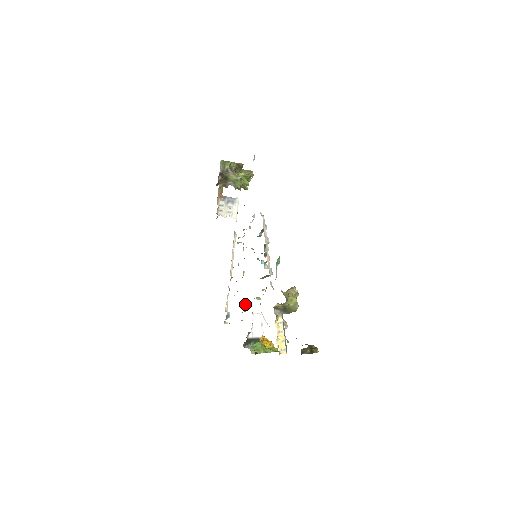
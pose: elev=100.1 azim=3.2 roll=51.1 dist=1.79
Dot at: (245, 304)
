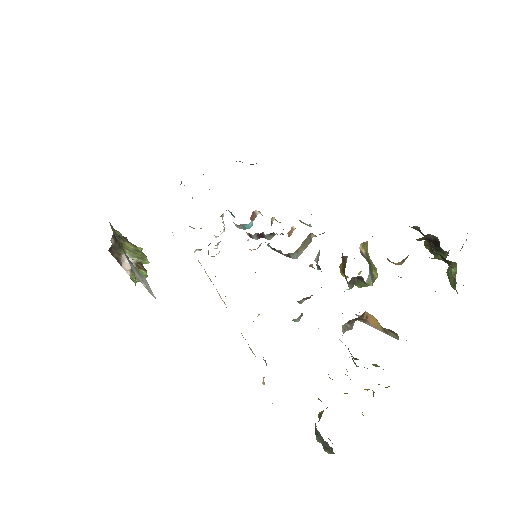
Dot at: occluded
